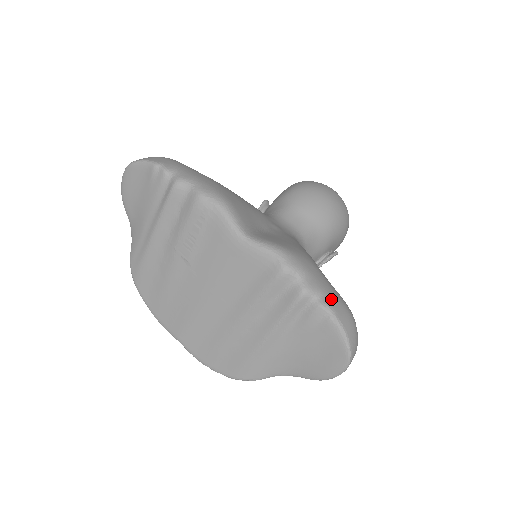
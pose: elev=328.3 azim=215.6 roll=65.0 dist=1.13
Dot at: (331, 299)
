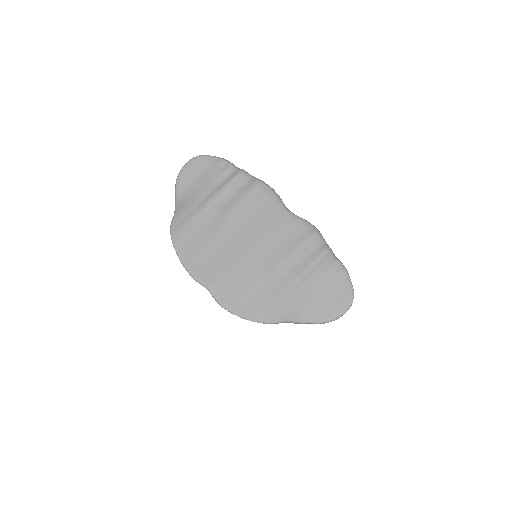
Dot at: occluded
